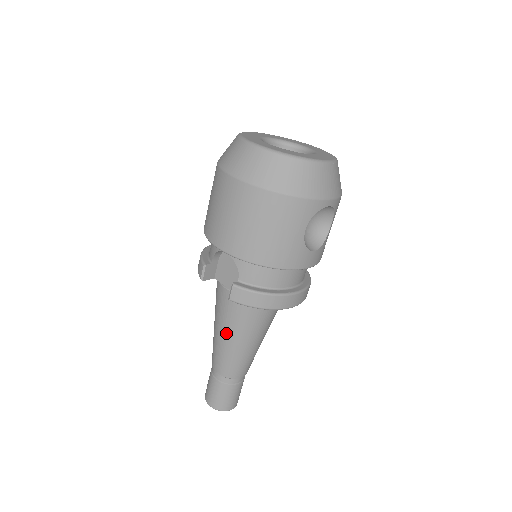
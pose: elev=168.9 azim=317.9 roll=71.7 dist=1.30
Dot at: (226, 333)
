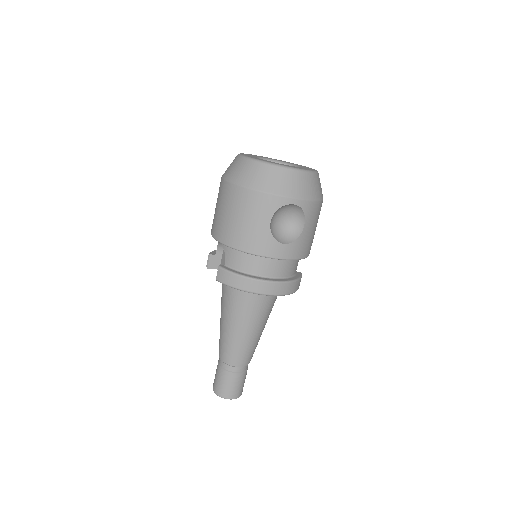
Dot at: (224, 318)
